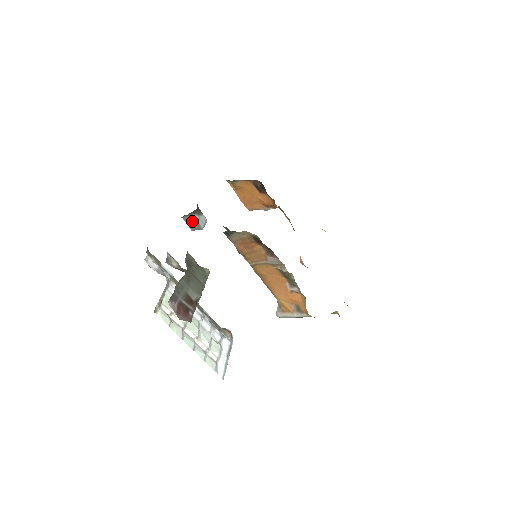
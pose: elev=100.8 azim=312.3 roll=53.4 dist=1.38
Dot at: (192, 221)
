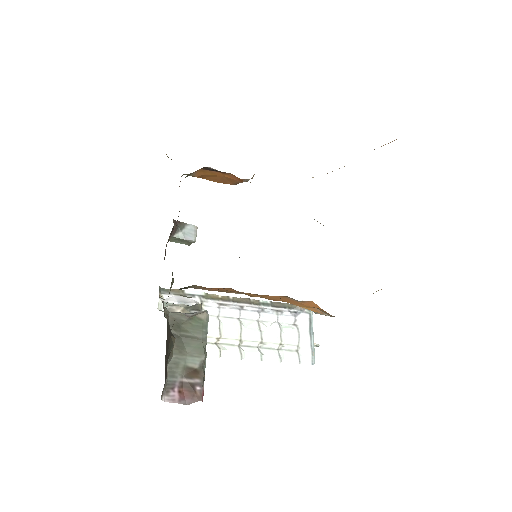
Dot at: (180, 240)
